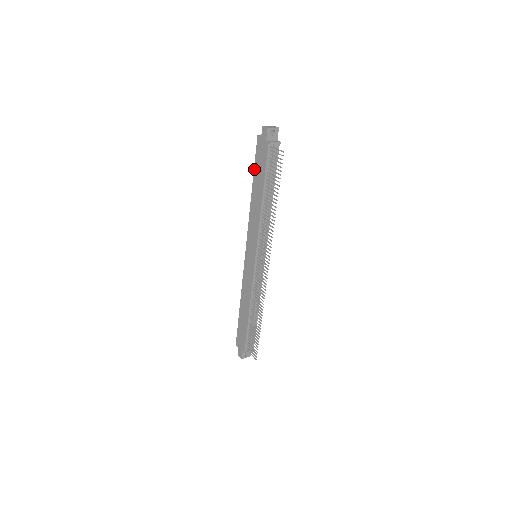
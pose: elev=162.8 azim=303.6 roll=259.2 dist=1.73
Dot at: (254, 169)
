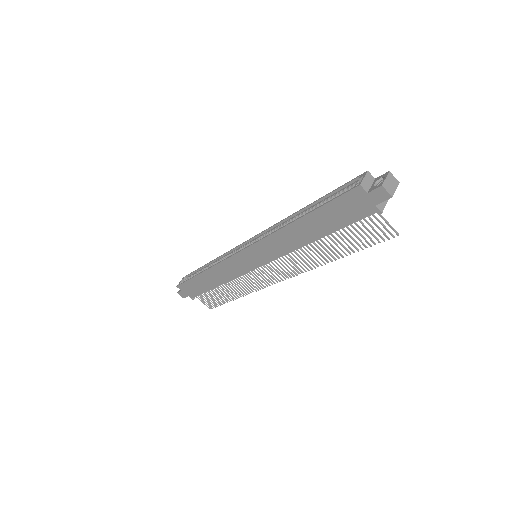
Dot at: (320, 208)
